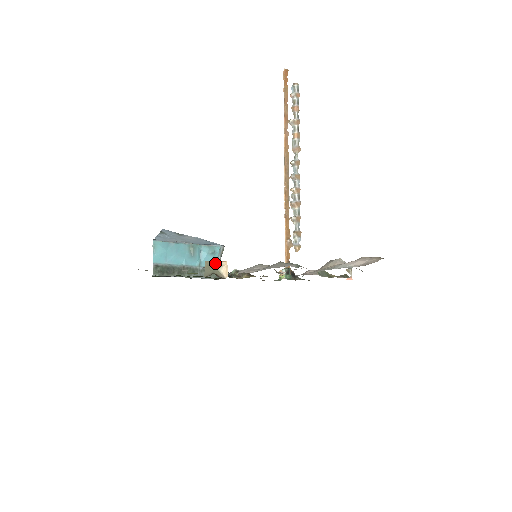
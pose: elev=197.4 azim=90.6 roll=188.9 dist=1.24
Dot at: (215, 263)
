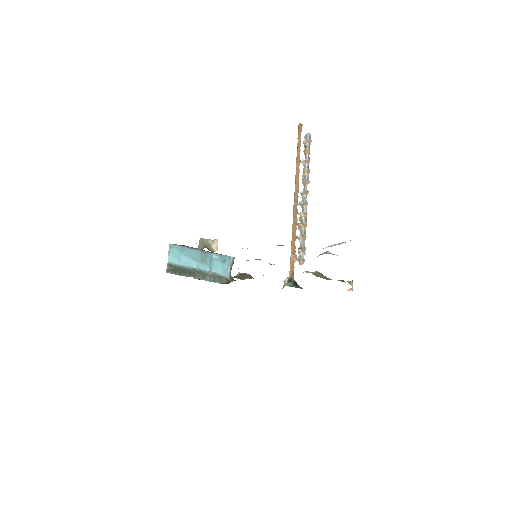
Dot at: (208, 240)
